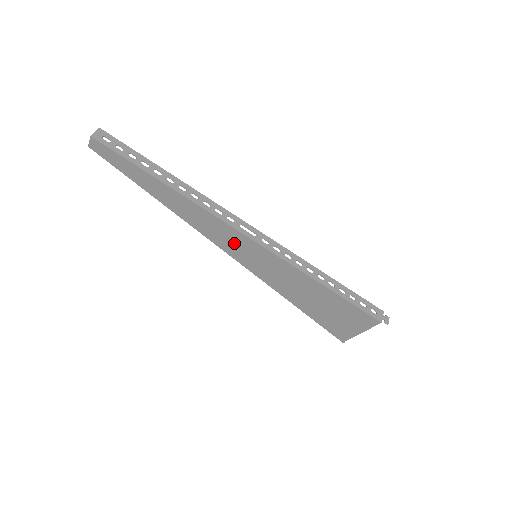
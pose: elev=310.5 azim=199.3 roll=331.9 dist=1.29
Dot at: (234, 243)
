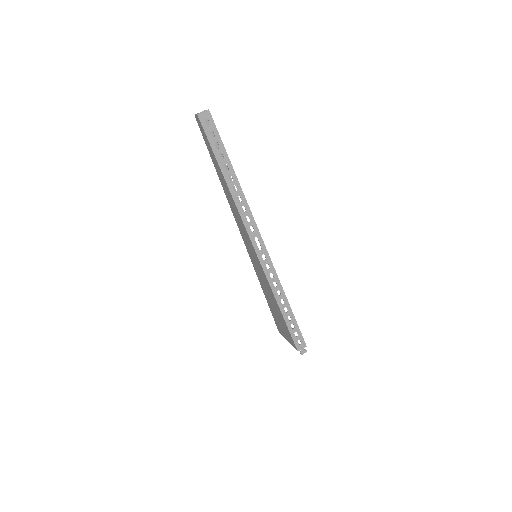
Dot at: (247, 240)
